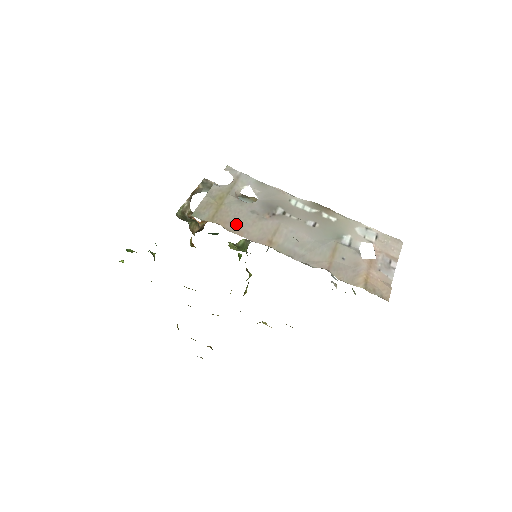
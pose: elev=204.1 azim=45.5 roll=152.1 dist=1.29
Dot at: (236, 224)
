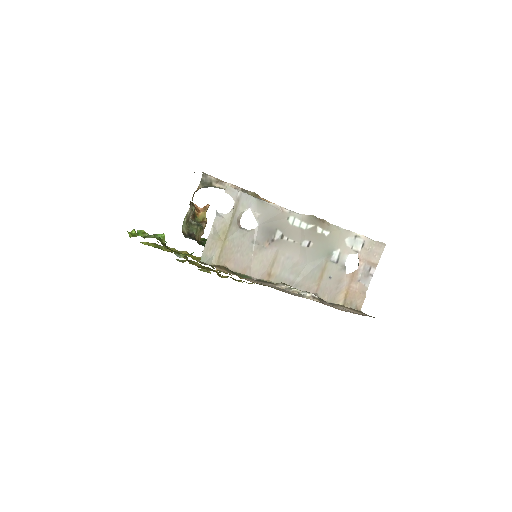
Dot at: (239, 261)
